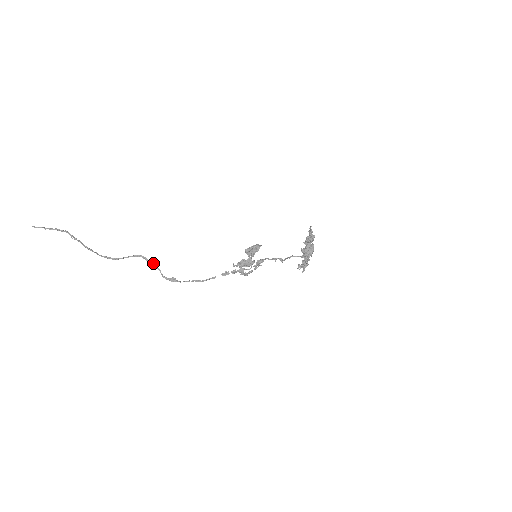
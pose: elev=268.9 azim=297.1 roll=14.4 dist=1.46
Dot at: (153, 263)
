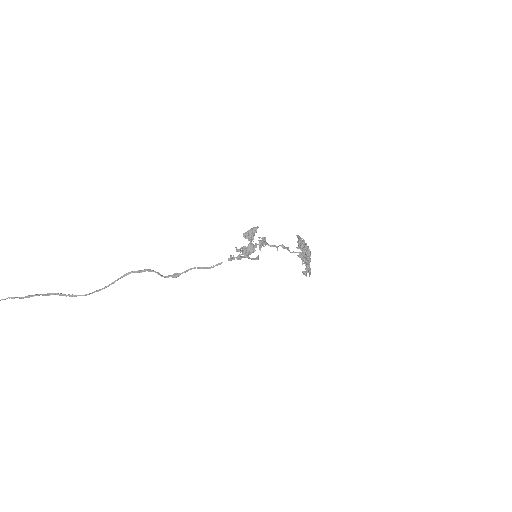
Dot at: (149, 269)
